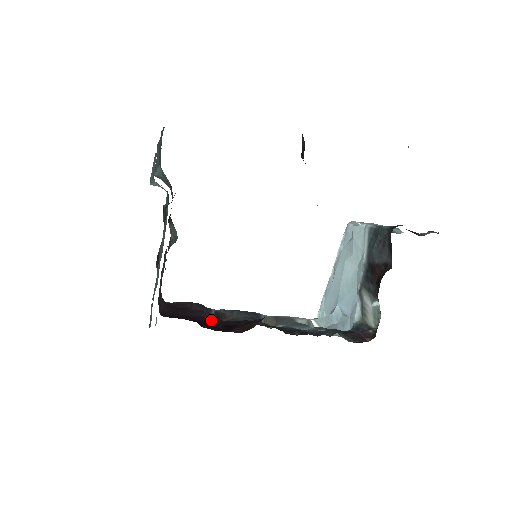
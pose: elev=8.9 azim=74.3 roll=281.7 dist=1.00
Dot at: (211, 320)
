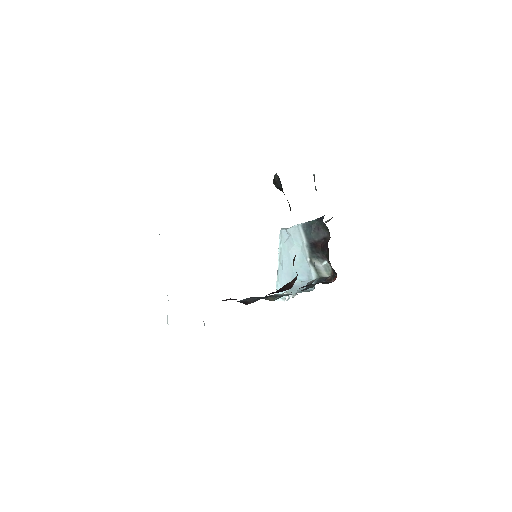
Dot at: occluded
